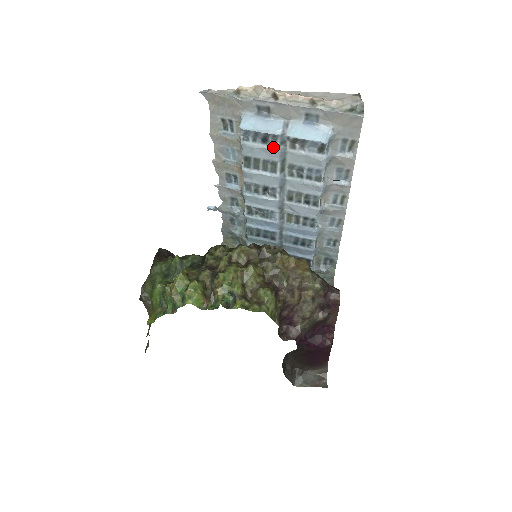
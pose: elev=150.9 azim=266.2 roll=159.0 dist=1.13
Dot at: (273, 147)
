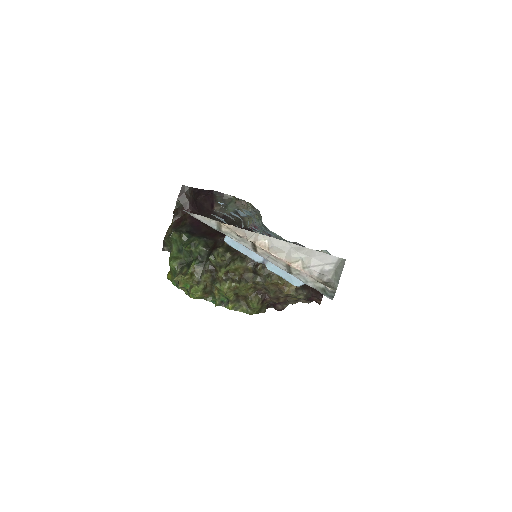
Dot at: occluded
